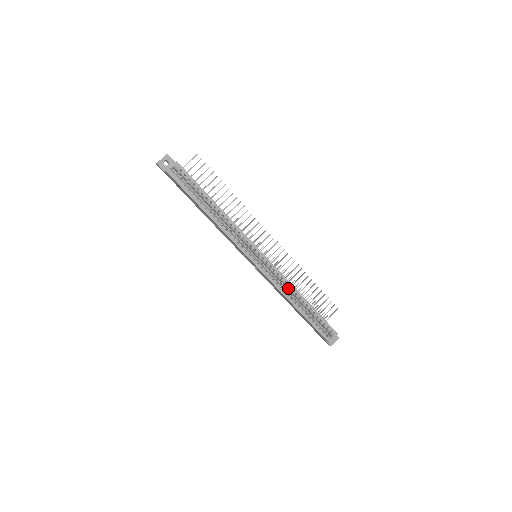
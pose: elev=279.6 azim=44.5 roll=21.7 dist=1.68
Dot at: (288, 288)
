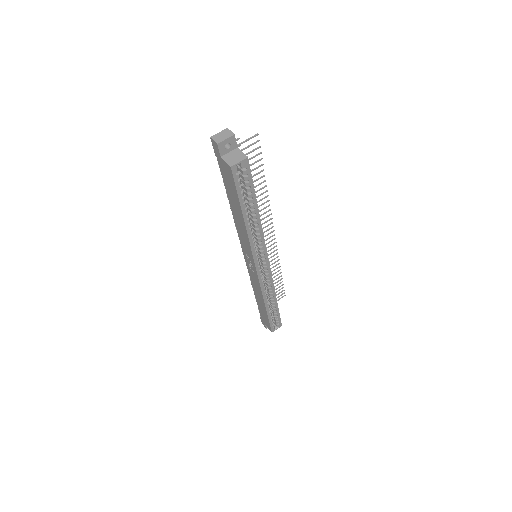
Dot at: (269, 291)
